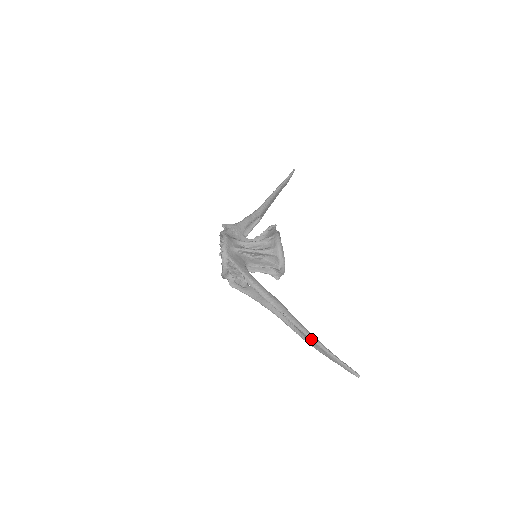
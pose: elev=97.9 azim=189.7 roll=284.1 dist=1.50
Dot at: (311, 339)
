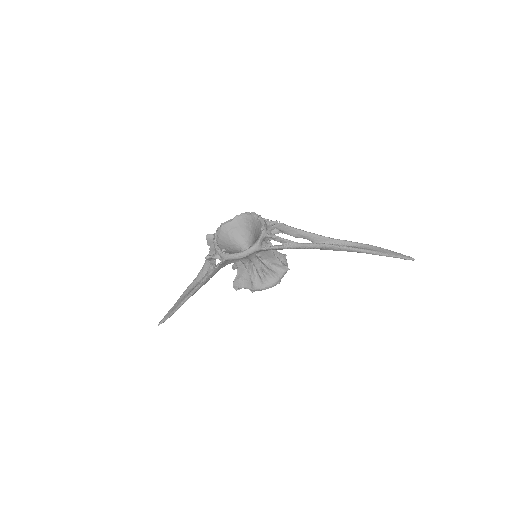
Dot at: (371, 245)
